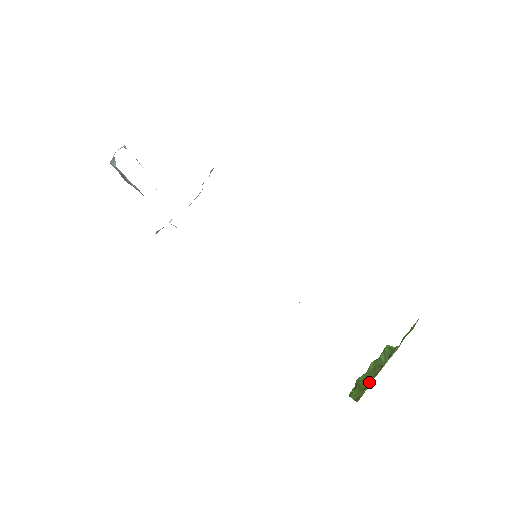
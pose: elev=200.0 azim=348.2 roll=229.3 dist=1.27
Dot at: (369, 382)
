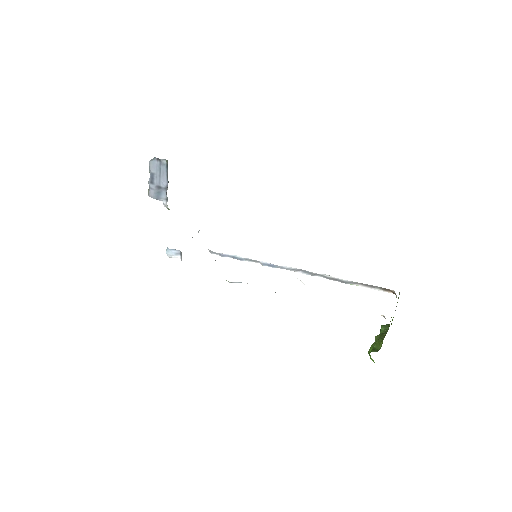
Dot at: (383, 337)
